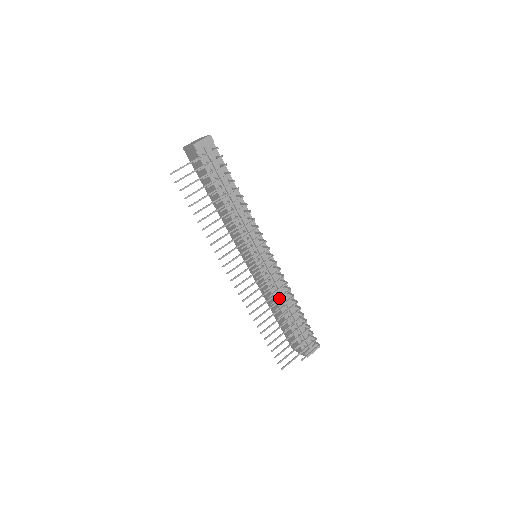
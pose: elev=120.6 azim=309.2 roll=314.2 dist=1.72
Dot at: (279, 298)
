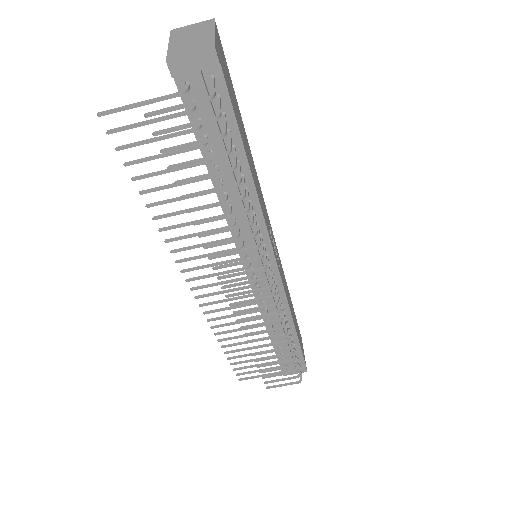
Dot at: (259, 332)
